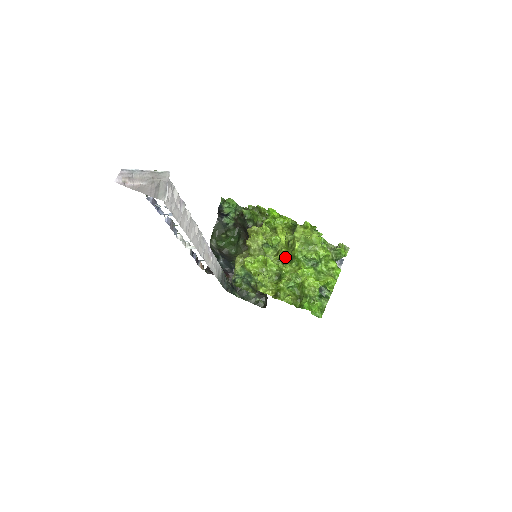
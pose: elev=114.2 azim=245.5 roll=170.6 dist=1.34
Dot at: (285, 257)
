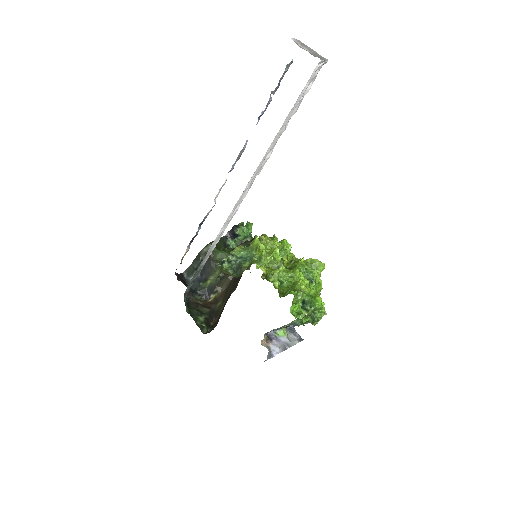
Dot at: occluded
